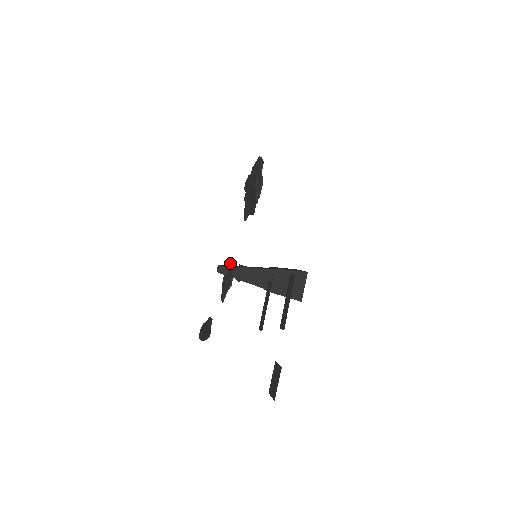
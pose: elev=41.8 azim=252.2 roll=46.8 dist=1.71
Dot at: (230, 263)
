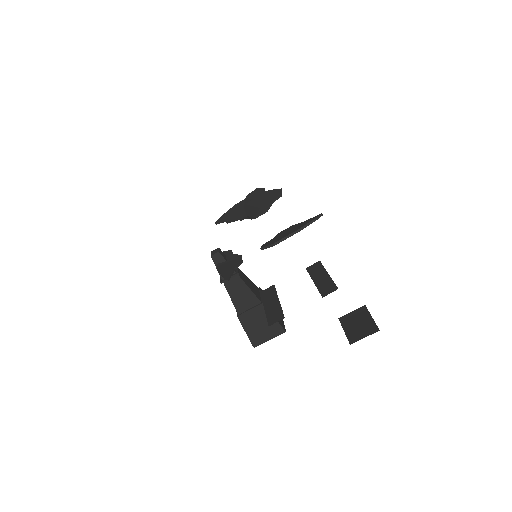
Dot at: (229, 252)
